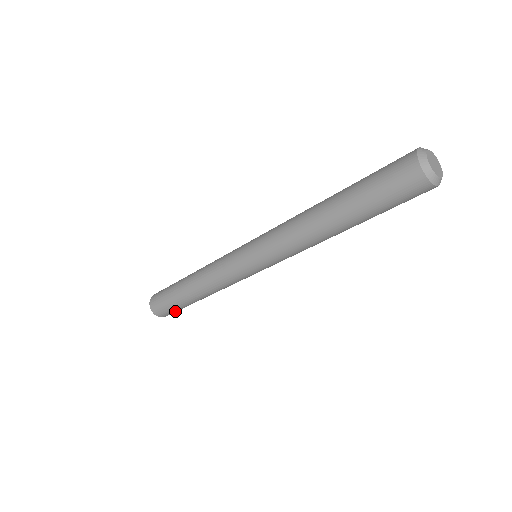
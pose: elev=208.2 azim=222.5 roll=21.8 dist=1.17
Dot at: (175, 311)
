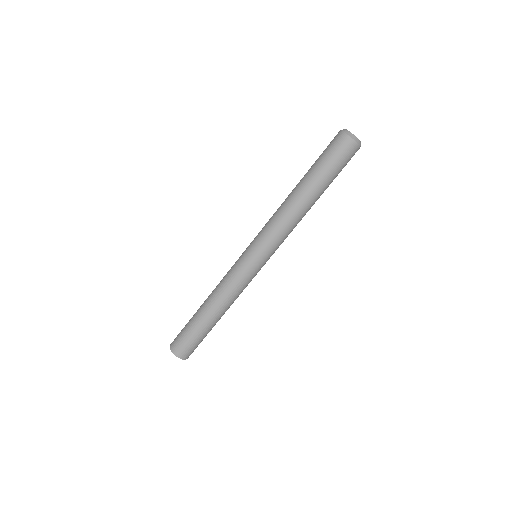
Dot at: (193, 345)
